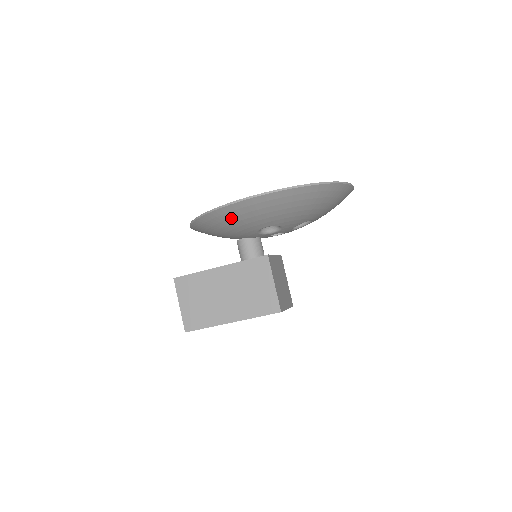
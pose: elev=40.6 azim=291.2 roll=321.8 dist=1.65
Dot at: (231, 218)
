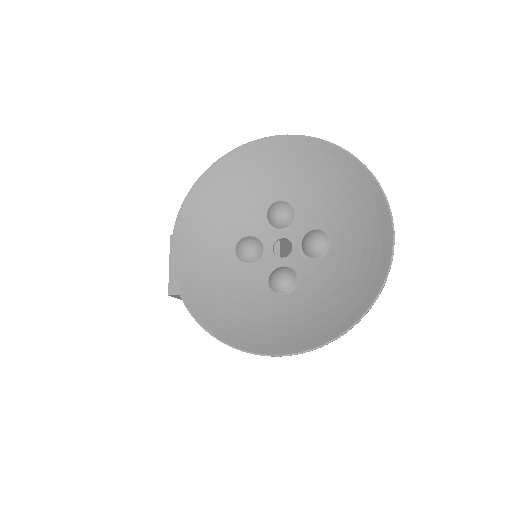
Dot at: (250, 332)
